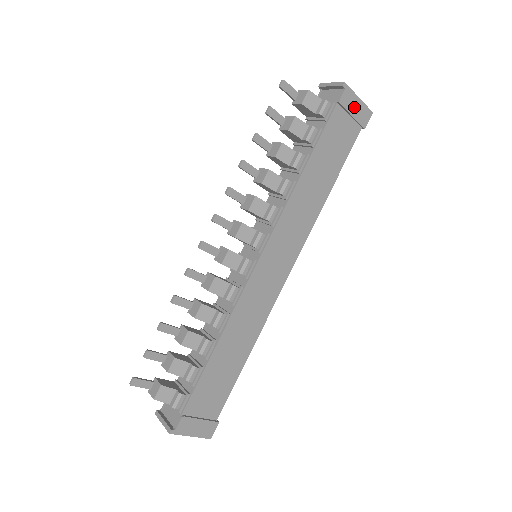
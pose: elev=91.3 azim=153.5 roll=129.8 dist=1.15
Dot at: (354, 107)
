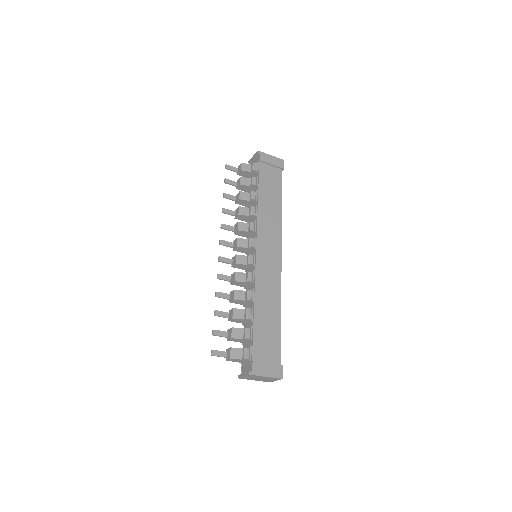
Dot at: (271, 160)
